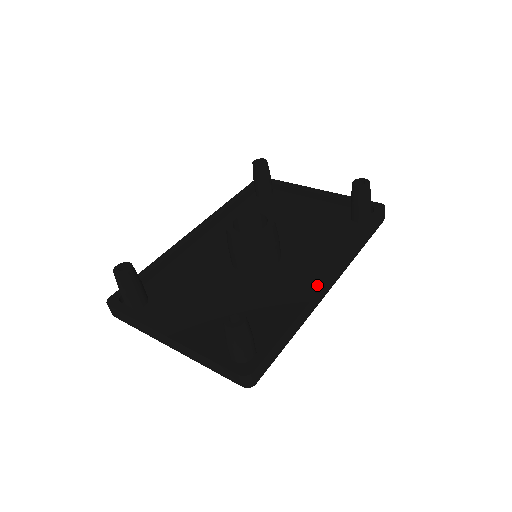
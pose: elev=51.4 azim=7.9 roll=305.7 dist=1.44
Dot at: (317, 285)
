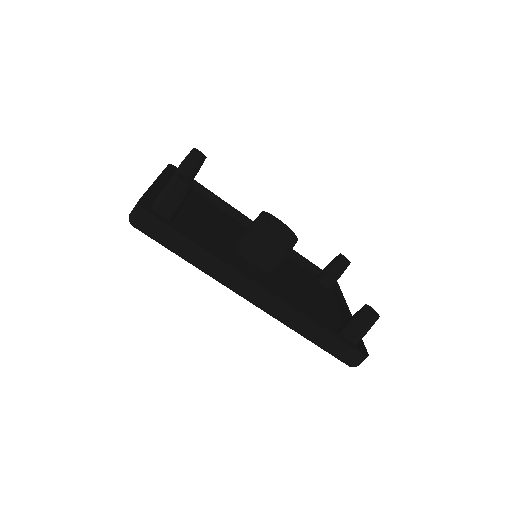
Dot at: (248, 275)
